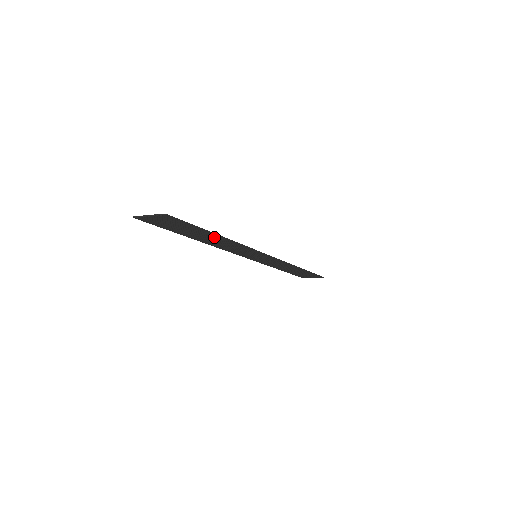
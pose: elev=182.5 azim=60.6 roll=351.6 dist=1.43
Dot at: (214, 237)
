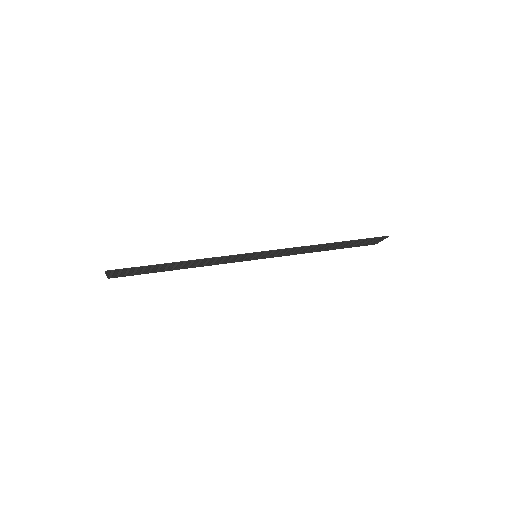
Dot at: (176, 264)
